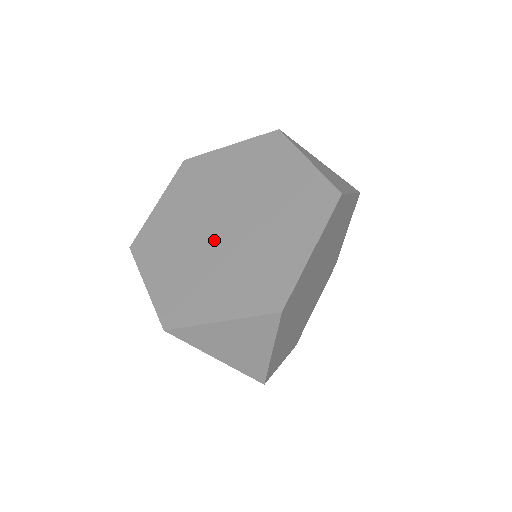
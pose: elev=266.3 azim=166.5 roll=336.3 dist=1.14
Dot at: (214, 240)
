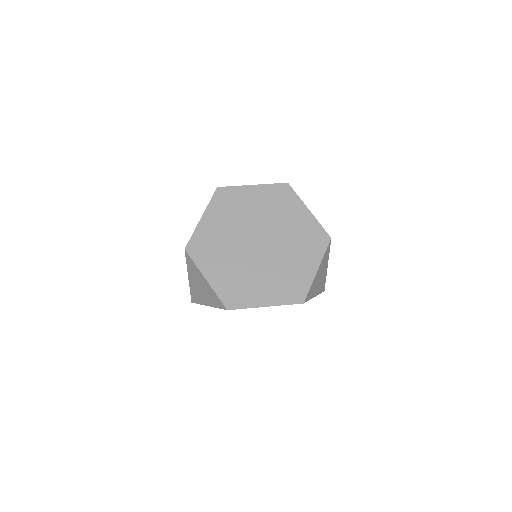
Dot at: (247, 243)
